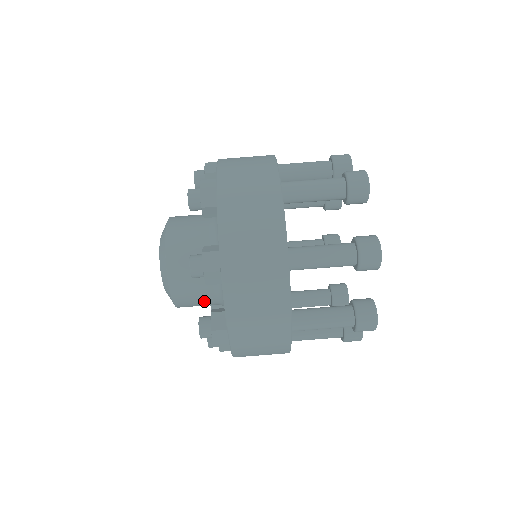
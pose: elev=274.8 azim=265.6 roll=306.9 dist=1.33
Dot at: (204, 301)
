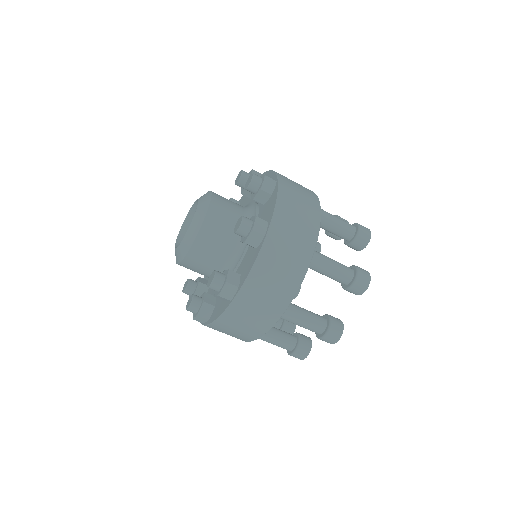
Dot at: (211, 265)
